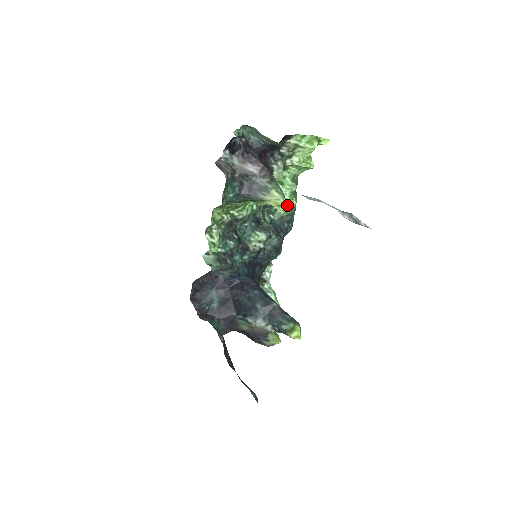
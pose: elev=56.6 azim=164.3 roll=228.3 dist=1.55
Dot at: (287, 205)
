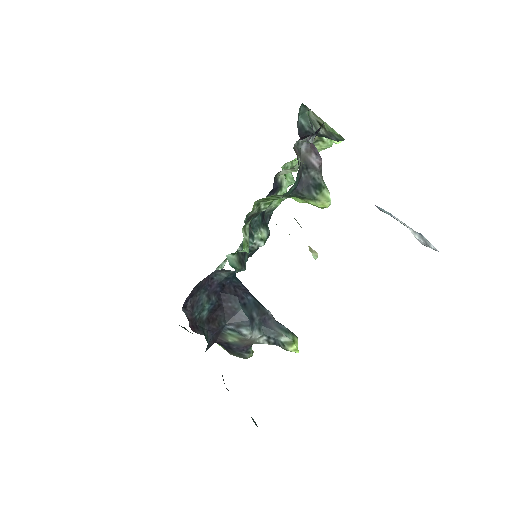
Dot at: (280, 199)
